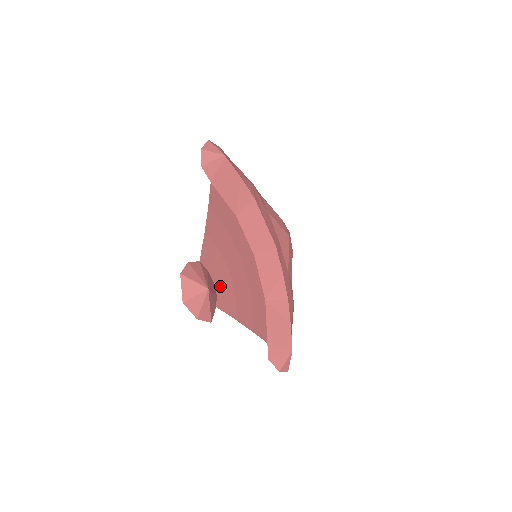
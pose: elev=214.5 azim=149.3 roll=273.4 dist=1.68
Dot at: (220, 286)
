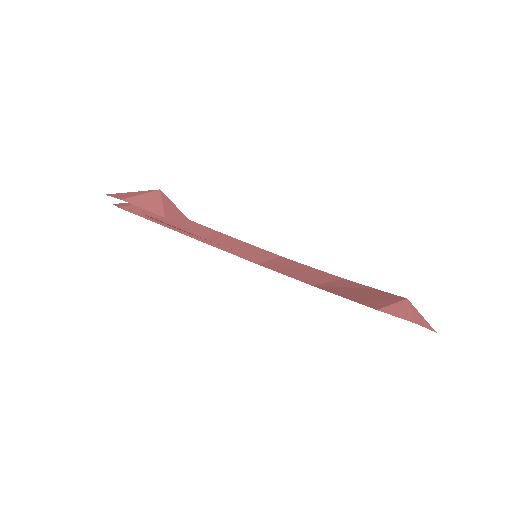
Dot at: occluded
